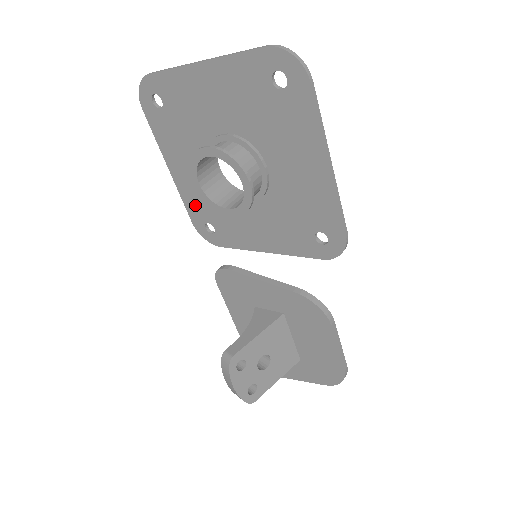
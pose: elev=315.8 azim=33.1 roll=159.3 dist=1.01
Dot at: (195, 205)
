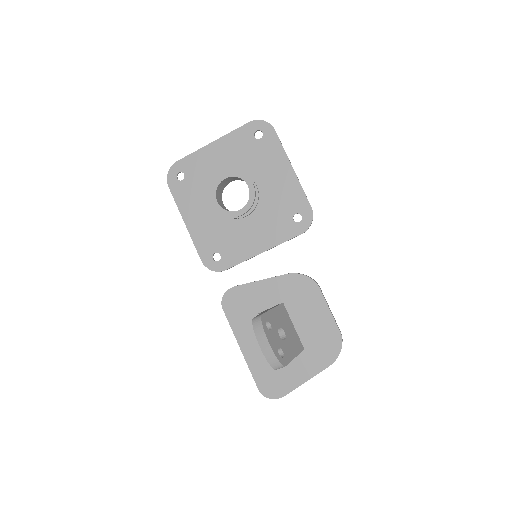
Dot at: (204, 242)
